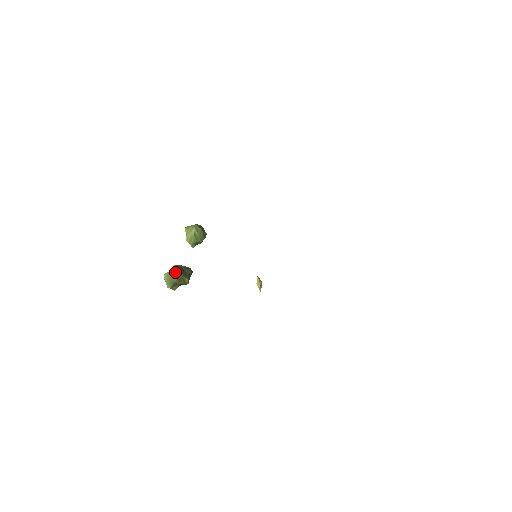
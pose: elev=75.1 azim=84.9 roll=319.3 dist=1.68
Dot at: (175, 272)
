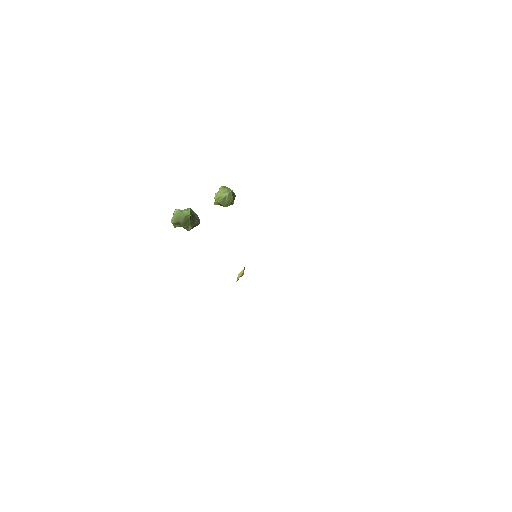
Dot at: (186, 215)
